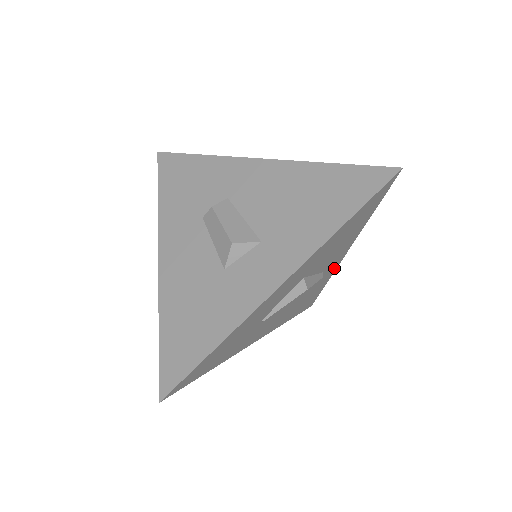
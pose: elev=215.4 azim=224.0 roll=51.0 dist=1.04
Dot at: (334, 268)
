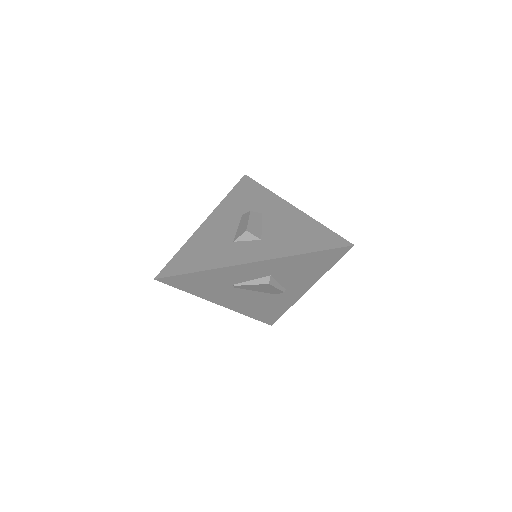
Dot at: (296, 298)
